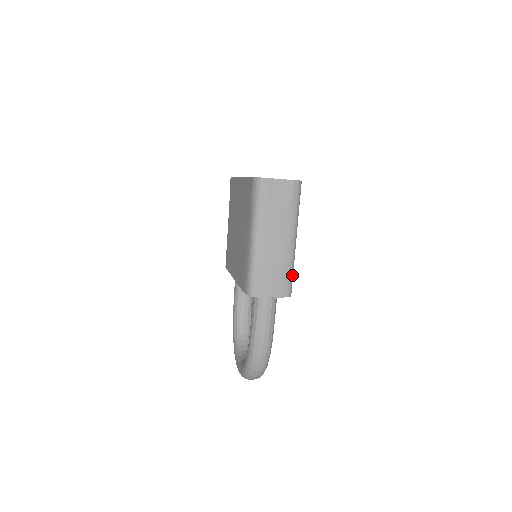
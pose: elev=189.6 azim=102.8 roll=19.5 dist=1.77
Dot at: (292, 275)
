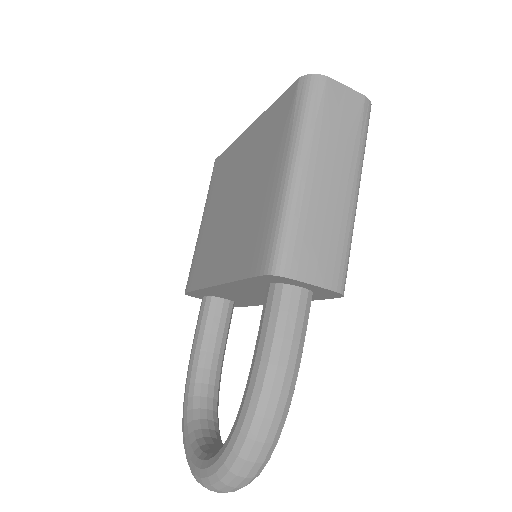
Dot at: (349, 256)
